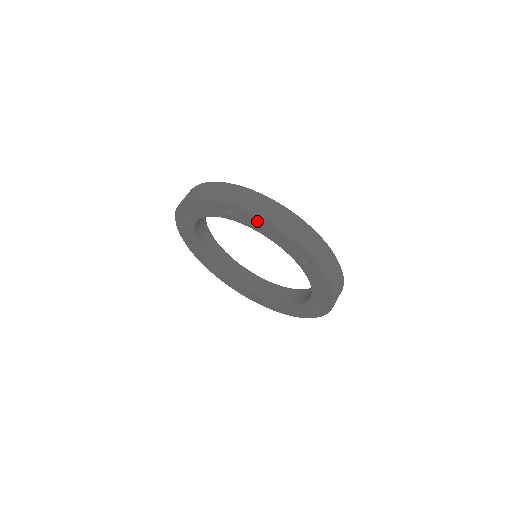
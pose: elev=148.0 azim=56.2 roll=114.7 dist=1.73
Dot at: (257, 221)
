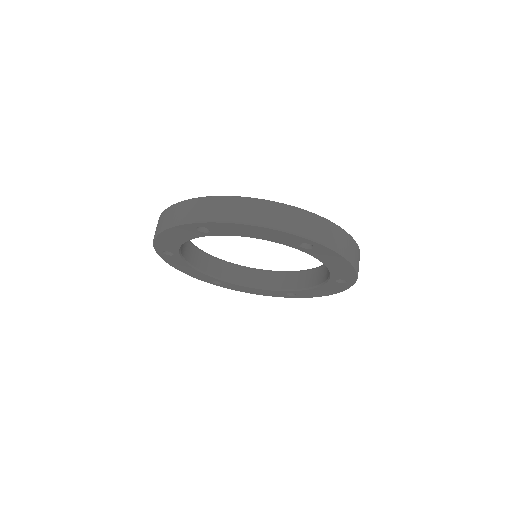
Dot at: (162, 241)
